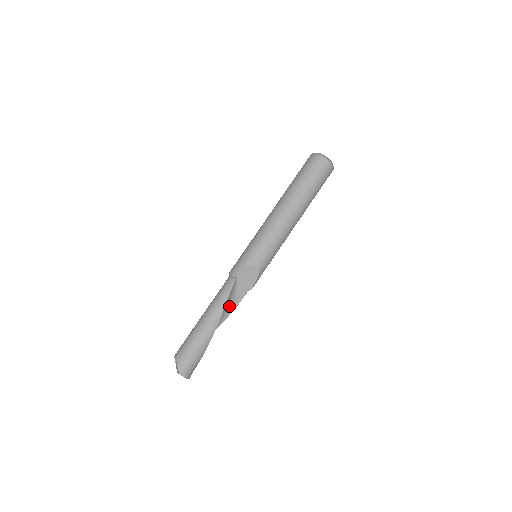
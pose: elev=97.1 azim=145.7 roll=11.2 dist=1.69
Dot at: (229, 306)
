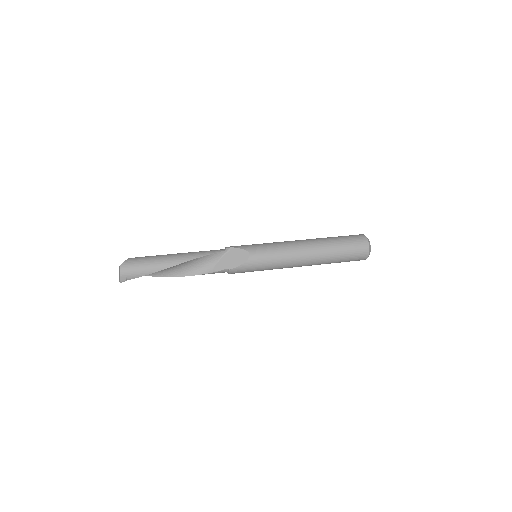
Dot at: (202, 267)
